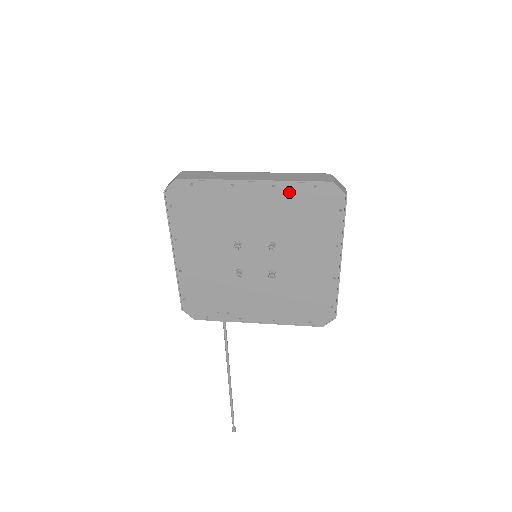
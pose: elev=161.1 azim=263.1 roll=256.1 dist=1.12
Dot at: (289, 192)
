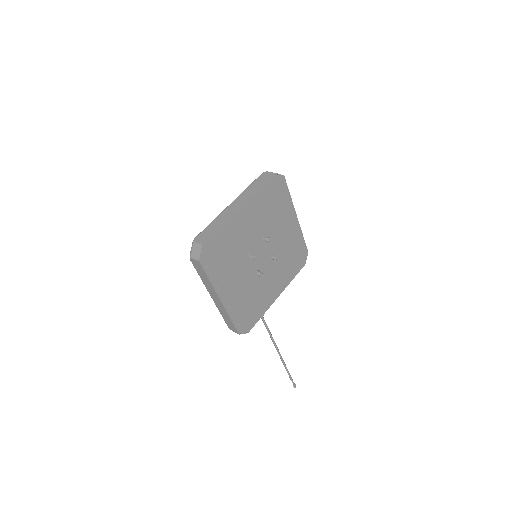
Dot at: (260, 198)
